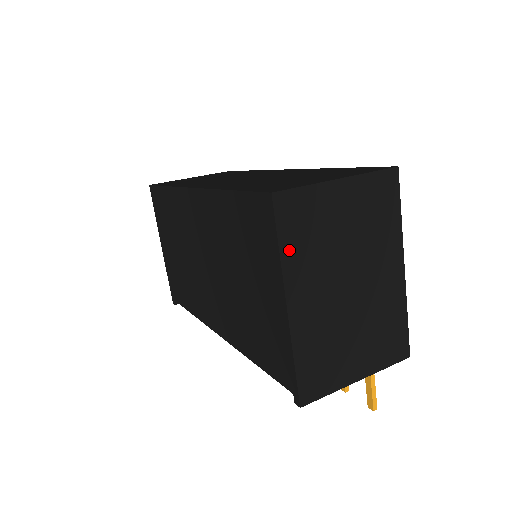
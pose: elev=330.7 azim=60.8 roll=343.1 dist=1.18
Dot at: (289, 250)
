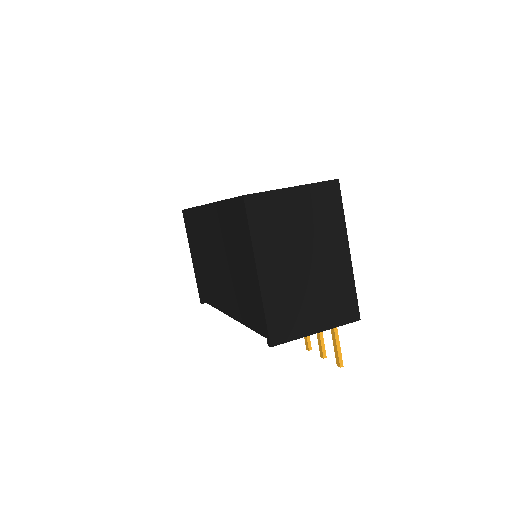
Dot at: (257, 234)
